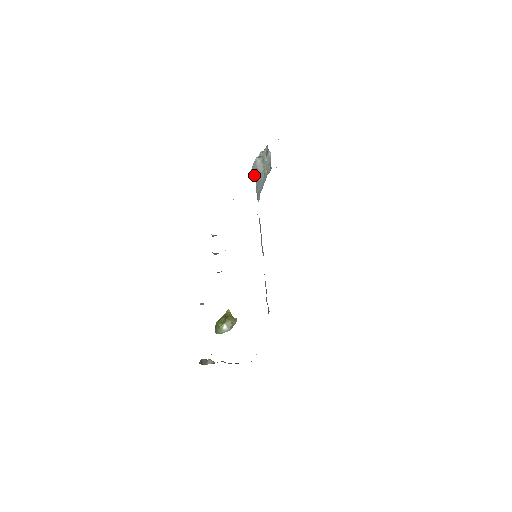
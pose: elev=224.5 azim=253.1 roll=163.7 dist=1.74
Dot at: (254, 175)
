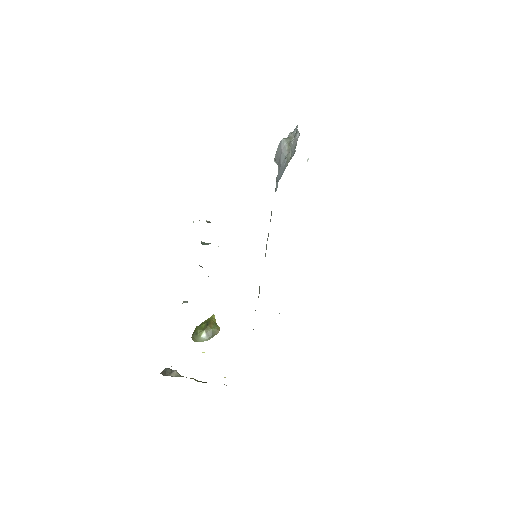
Dot at: (277, 160)
